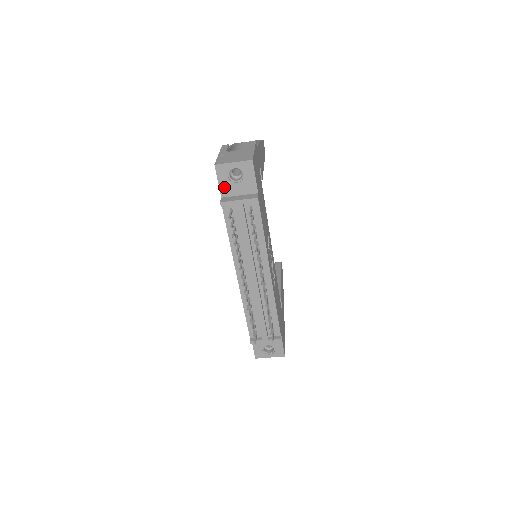
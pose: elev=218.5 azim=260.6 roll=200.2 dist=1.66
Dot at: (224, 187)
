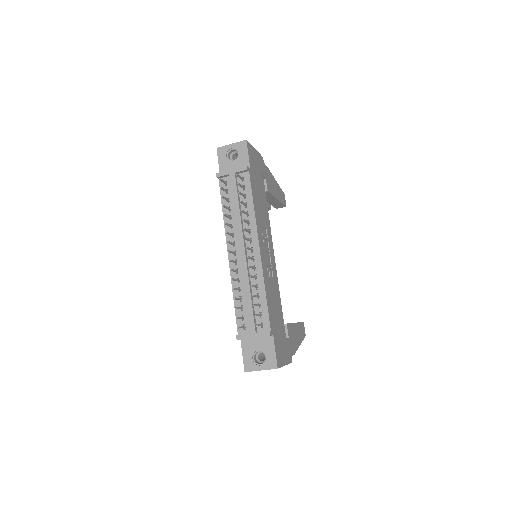
Dot at: (223, 166)
